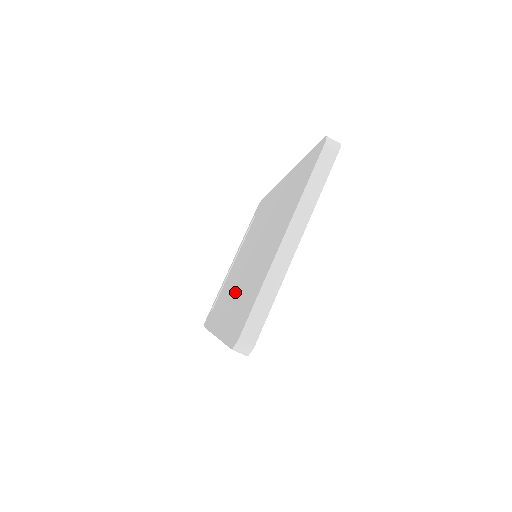
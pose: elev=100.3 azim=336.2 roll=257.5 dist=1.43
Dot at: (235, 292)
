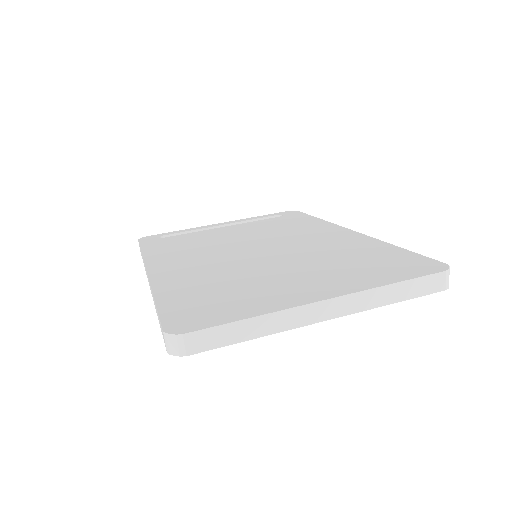
Dot at: (208, 264)
